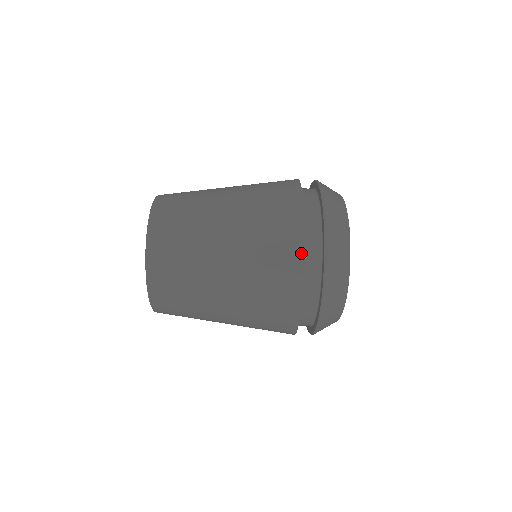
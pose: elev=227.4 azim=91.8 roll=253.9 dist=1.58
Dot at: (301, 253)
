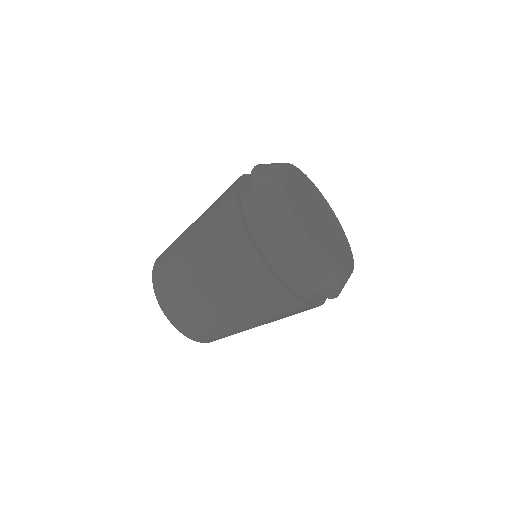
Dot at: (234, 201)
